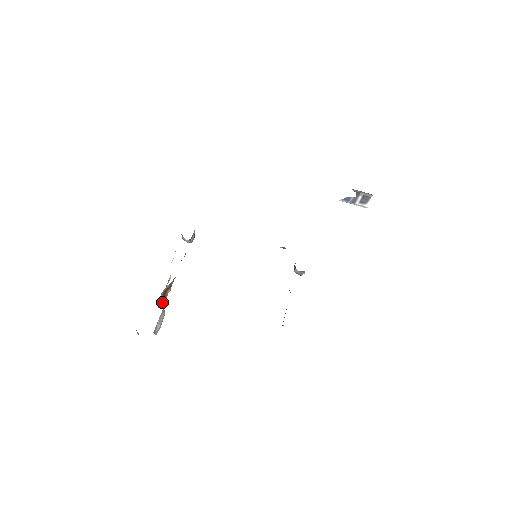
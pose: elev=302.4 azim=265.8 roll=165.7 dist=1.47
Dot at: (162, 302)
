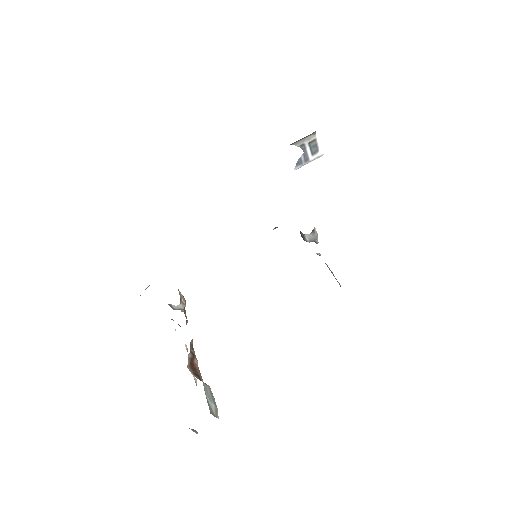
Dot at: (196, 376)
